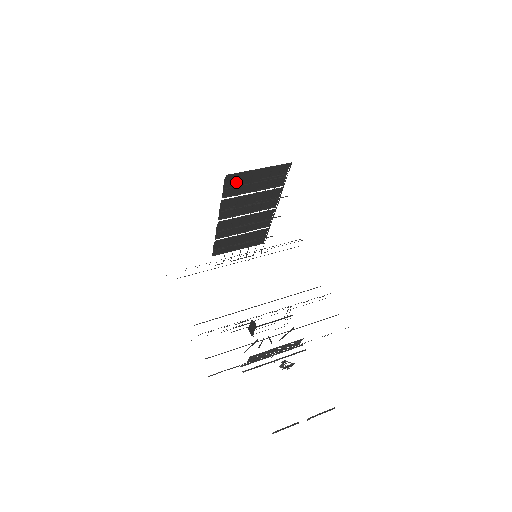
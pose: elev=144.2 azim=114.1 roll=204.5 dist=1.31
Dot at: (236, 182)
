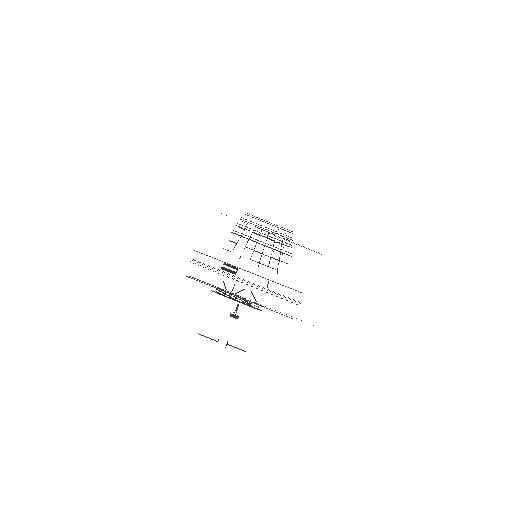
Dot at: occluded
